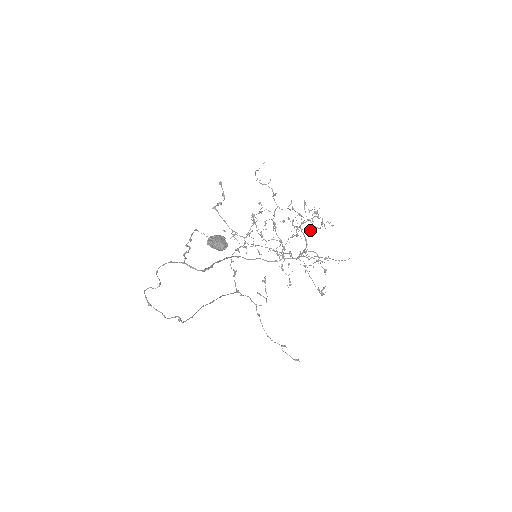
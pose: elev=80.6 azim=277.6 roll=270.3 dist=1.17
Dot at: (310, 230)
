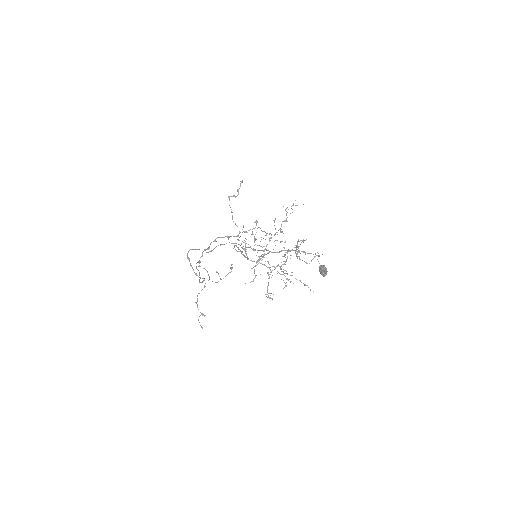
Dot at: occluded
